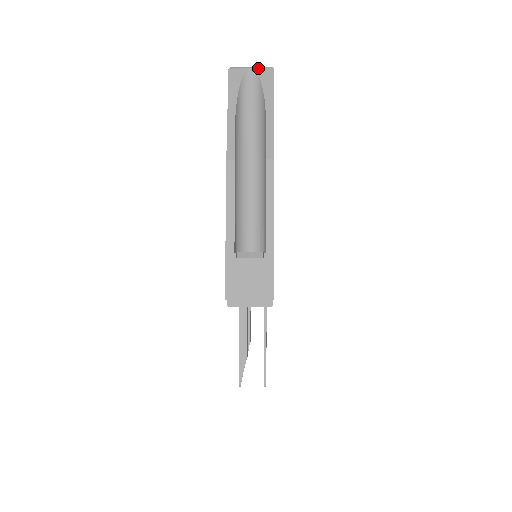
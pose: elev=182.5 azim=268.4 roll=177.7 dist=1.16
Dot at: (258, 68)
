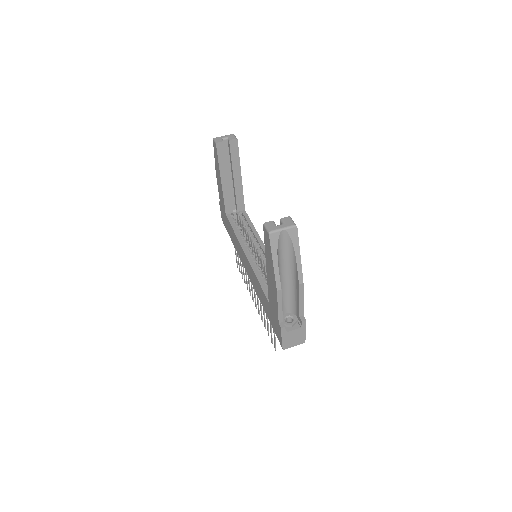
Dot at: (288, 229)
